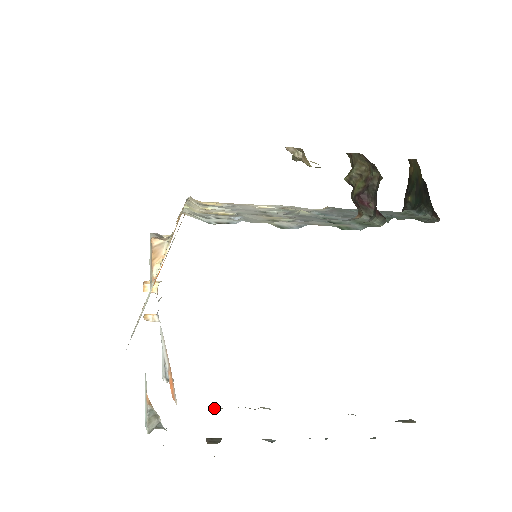
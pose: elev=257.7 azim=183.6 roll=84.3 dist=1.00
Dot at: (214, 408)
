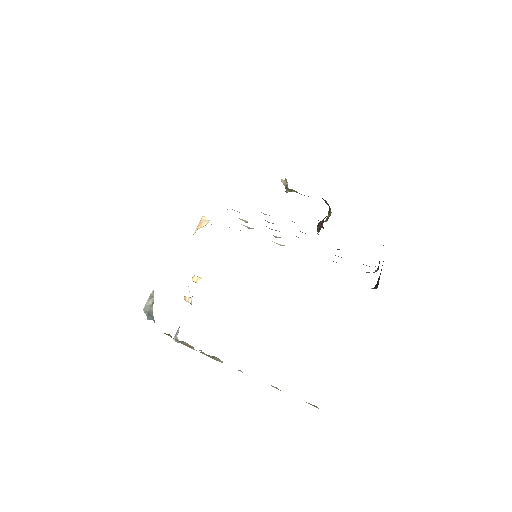
Dot at: (189, 346)
